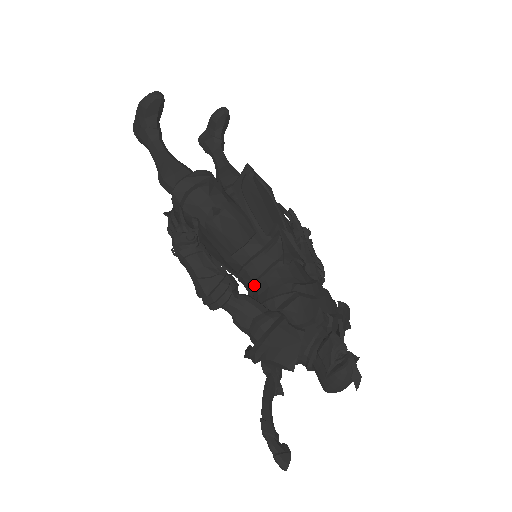
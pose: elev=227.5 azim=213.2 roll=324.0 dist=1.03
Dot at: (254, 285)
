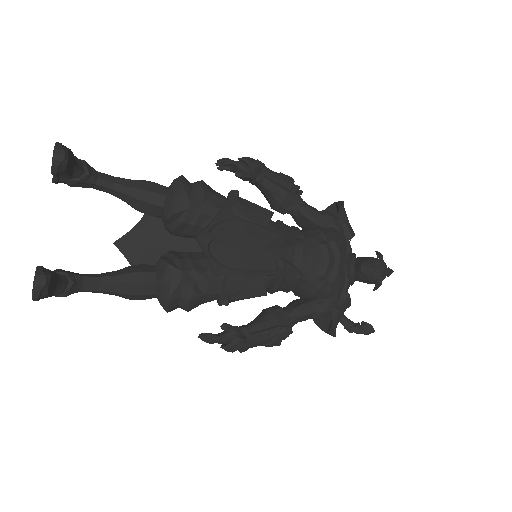
Dot at: (287, 292)
